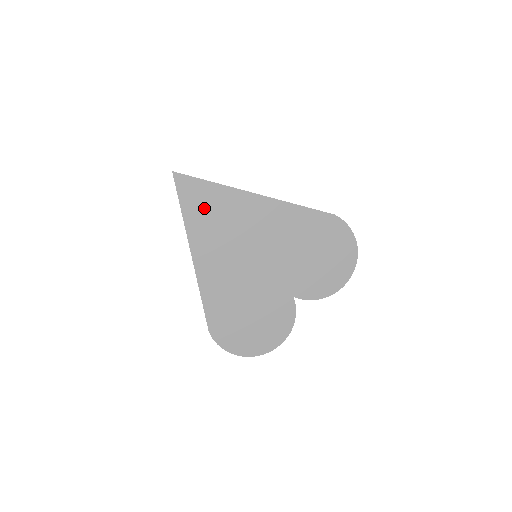
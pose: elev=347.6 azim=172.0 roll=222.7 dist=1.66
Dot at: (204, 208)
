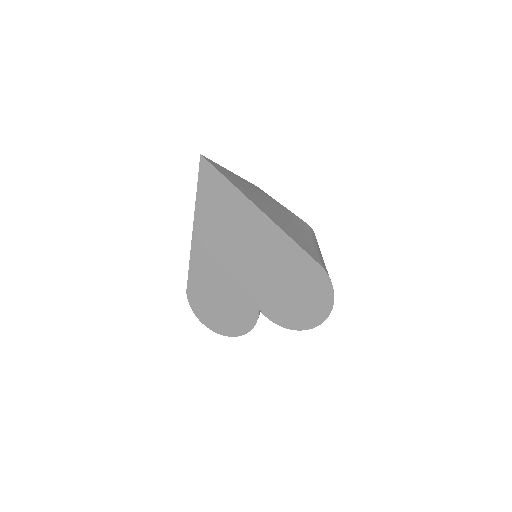
Dot at: (215, 198)
